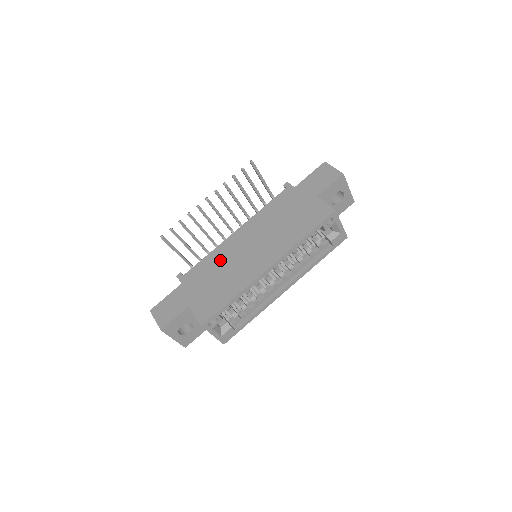
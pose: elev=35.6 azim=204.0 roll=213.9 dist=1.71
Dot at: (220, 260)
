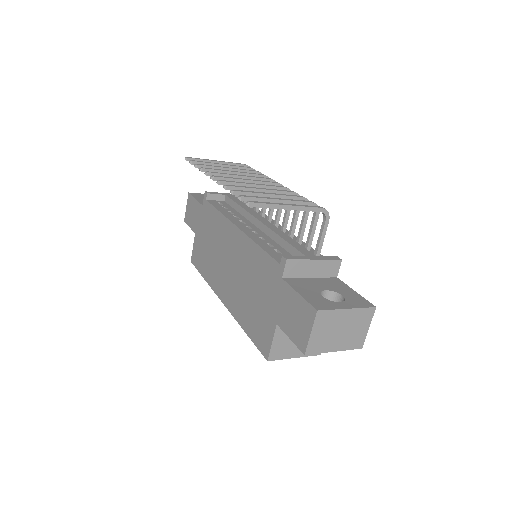
Dot at: (218, 234)
